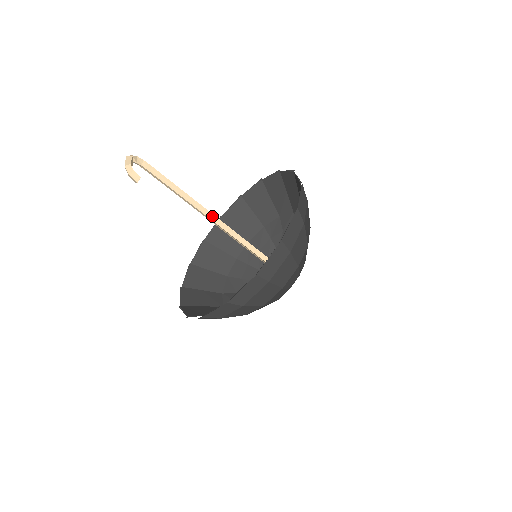
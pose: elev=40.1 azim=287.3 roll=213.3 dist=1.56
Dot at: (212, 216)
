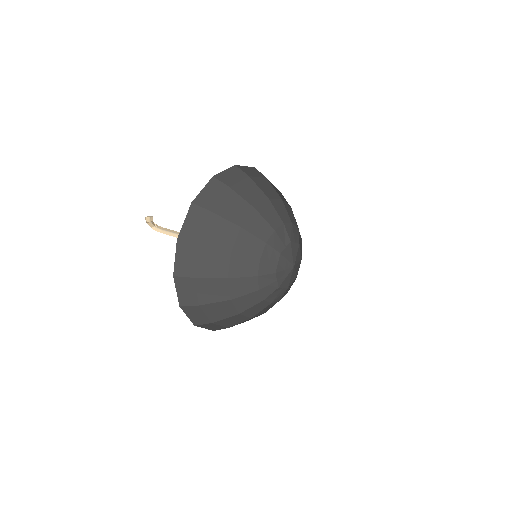
Dot at: occluded
